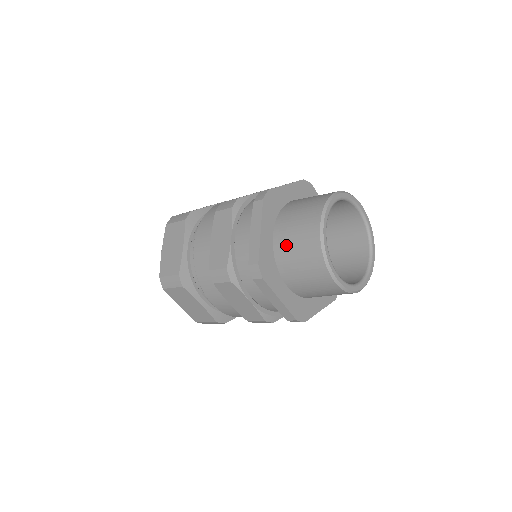
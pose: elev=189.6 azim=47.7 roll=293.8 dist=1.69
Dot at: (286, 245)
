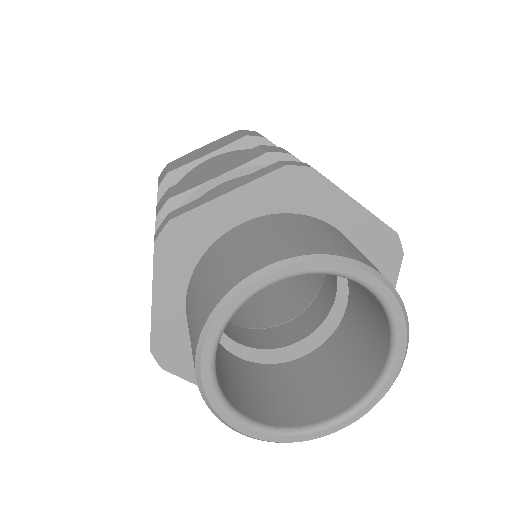
Dot at: occluded
